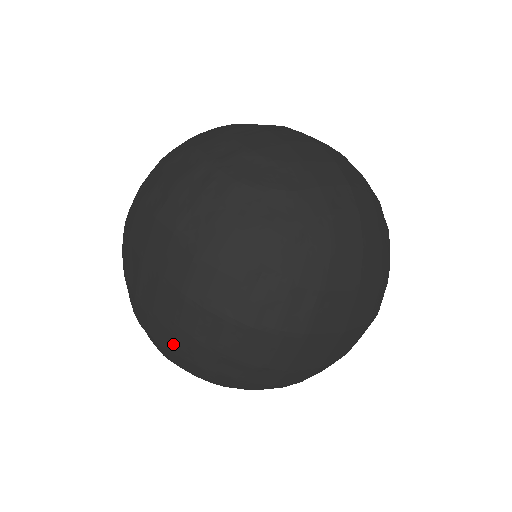
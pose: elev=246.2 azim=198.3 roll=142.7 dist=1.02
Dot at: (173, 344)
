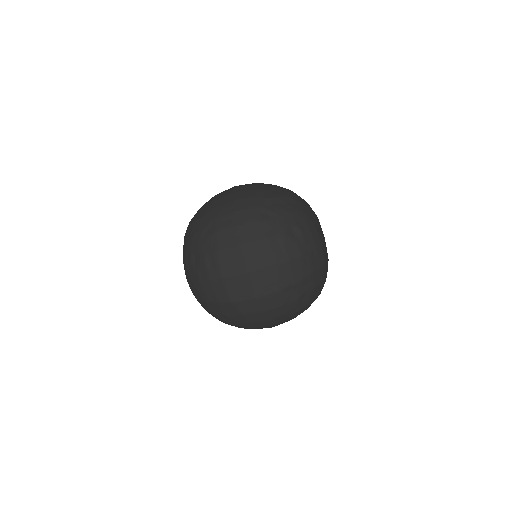
Dot at: (202, 306)
